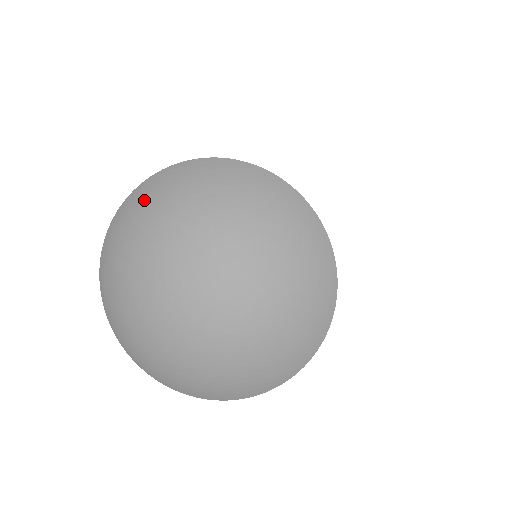
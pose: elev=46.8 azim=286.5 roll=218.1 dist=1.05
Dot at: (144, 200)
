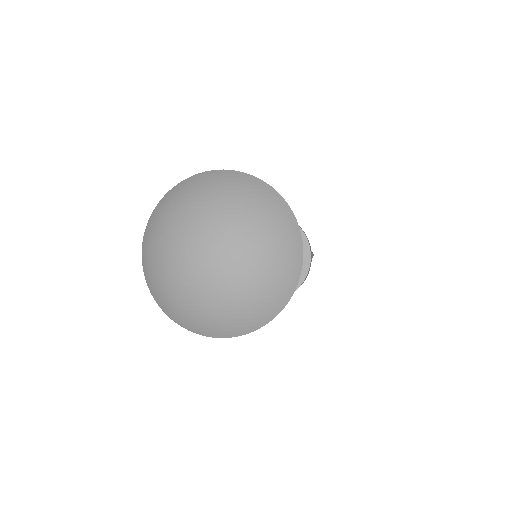
Dot at: (184, 190)
